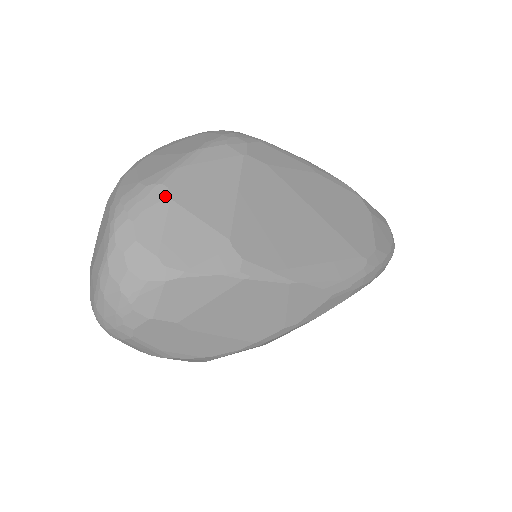
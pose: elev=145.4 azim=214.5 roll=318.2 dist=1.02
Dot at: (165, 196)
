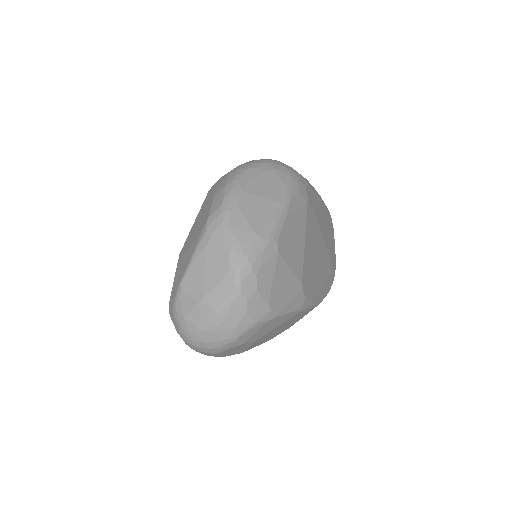
Dot at: (276, 251)
